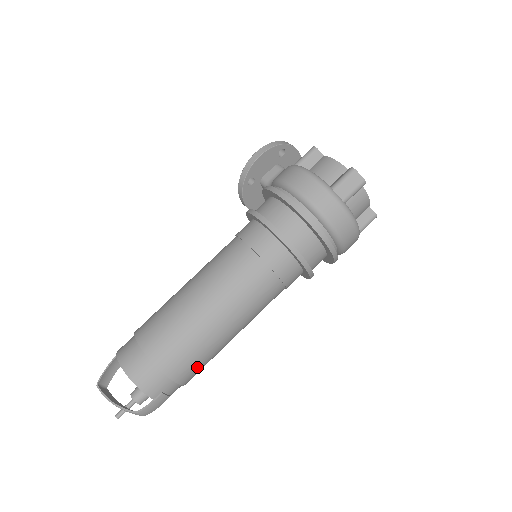
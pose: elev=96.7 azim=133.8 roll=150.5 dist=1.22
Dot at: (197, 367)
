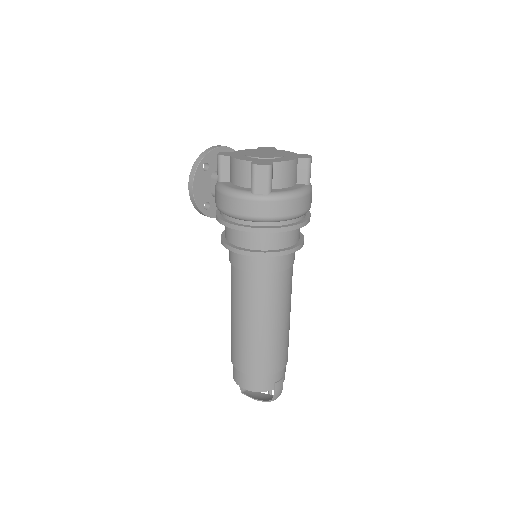
Dot at: (282, 355)
